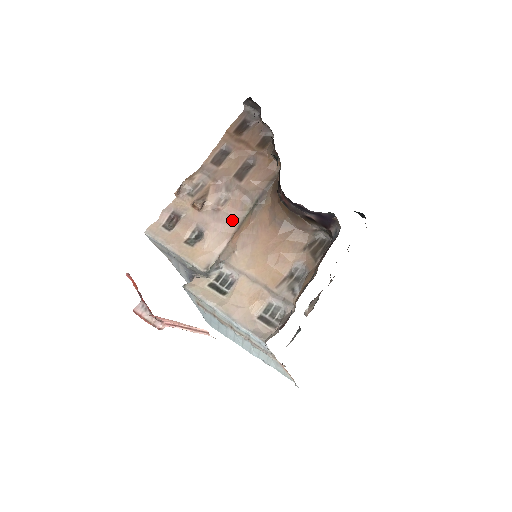
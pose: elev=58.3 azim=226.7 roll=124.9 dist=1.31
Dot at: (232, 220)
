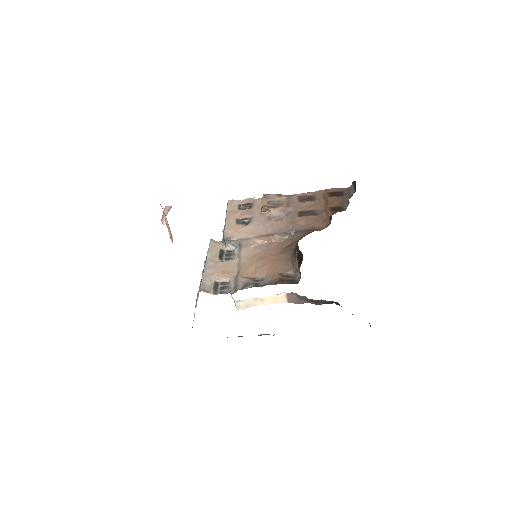
Dot at: (269, 229)
